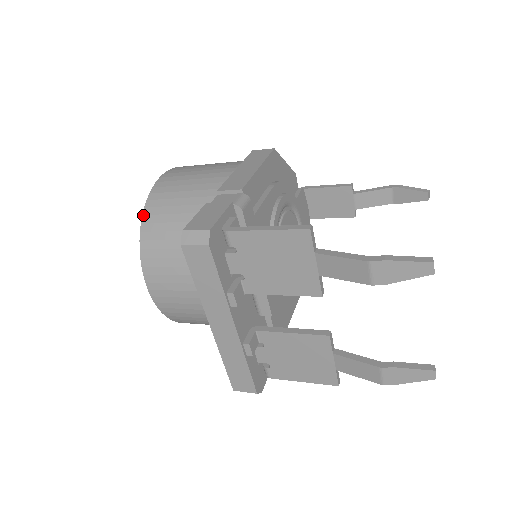
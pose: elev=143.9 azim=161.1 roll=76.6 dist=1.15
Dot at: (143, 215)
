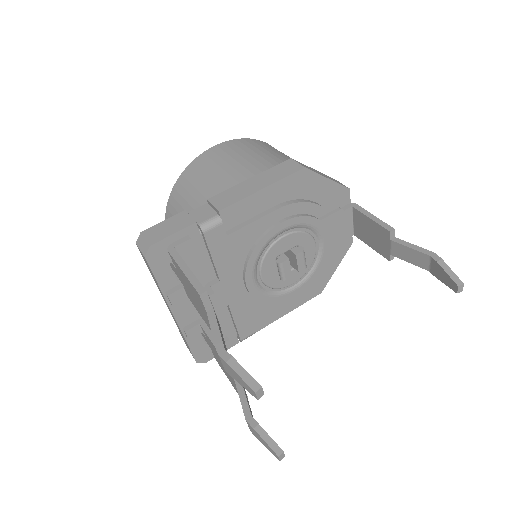
Dot at: (177, 180)
